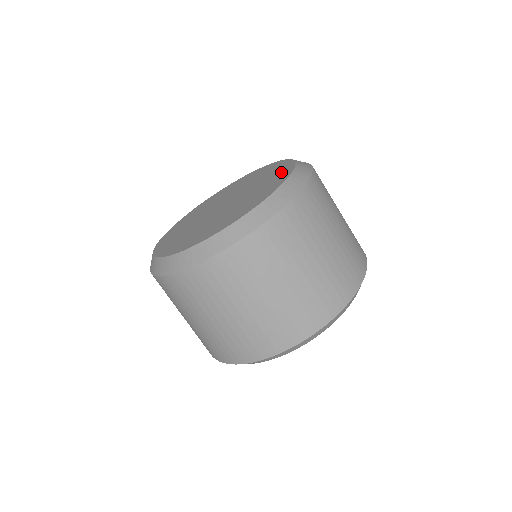
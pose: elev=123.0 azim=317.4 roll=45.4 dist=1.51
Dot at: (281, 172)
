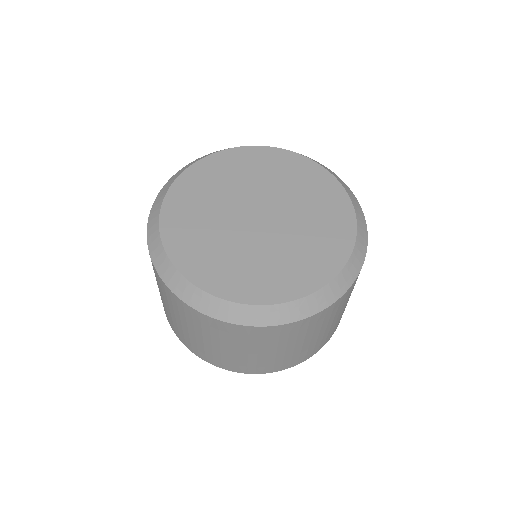
Dot at: (336, 240)
